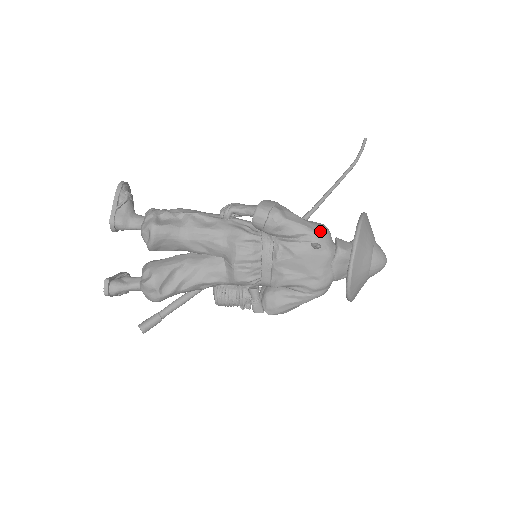
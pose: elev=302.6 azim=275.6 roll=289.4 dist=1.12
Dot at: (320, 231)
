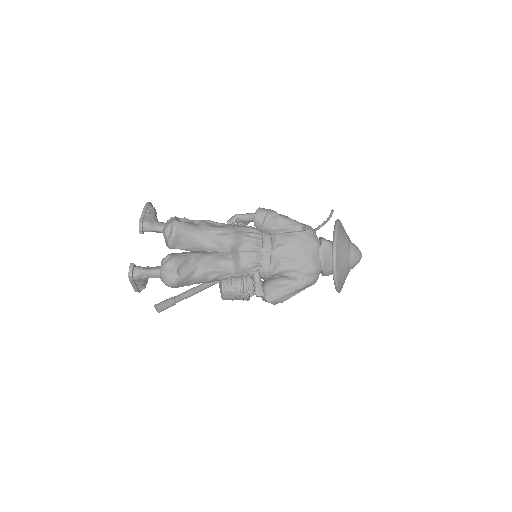
Dot at: occluded
